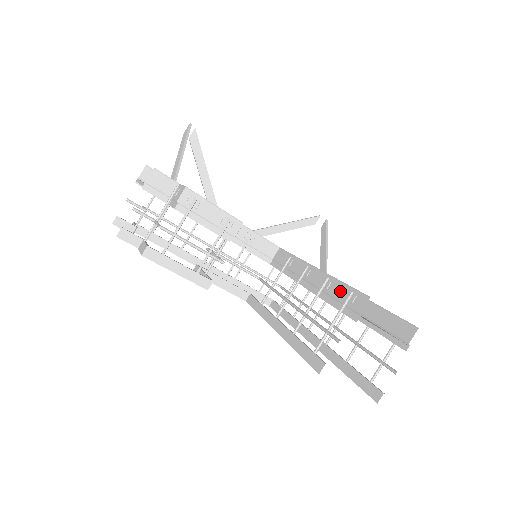
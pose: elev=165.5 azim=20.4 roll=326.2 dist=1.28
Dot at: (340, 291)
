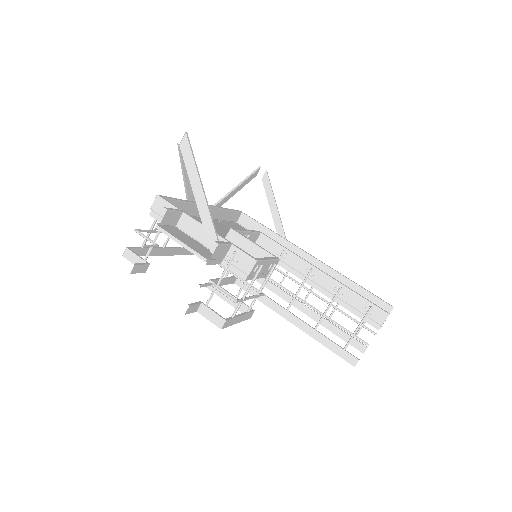
Dot at: (357, 302)
